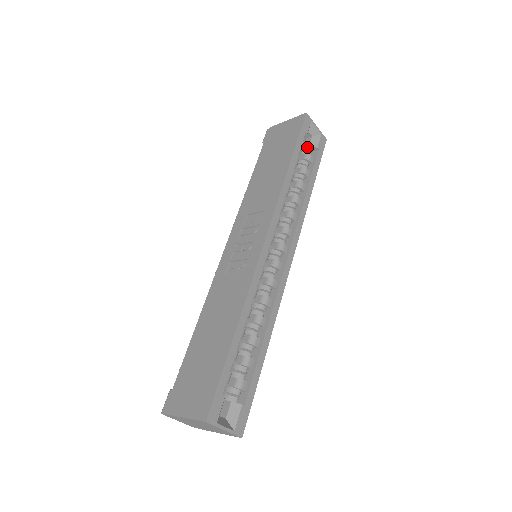
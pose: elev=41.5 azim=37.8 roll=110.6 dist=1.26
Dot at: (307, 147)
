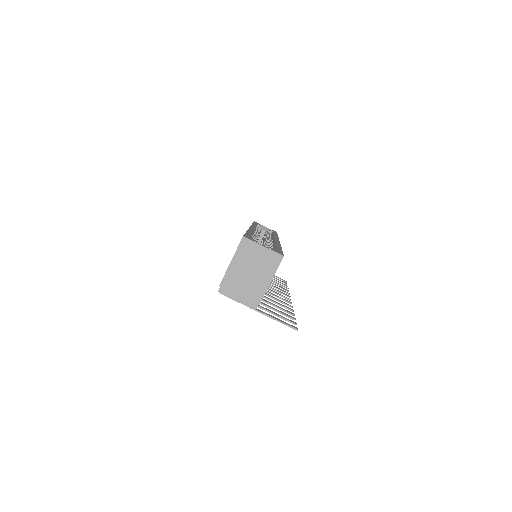
Dot at: occluded
